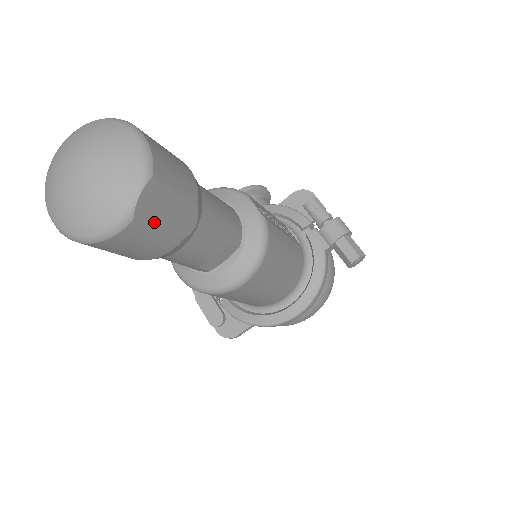
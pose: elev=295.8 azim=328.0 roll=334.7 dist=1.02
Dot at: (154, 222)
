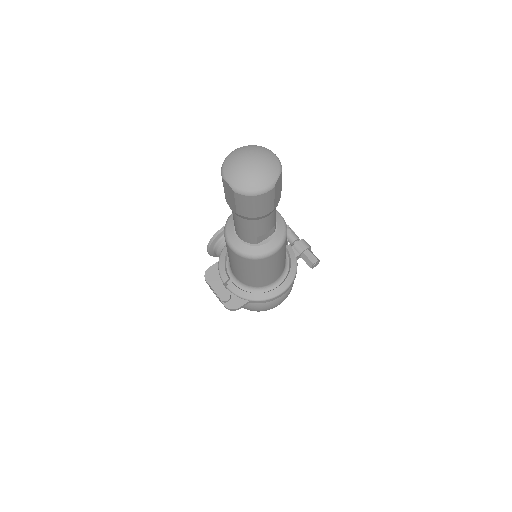
Dot at: (275, 193)
